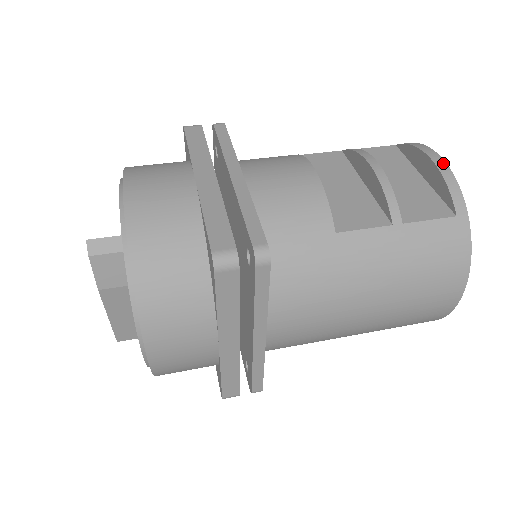
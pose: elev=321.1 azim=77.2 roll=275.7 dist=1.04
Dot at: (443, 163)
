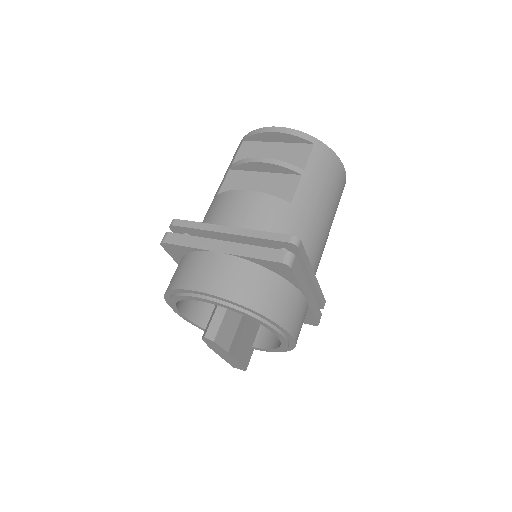
Dot at: (281, 128)
